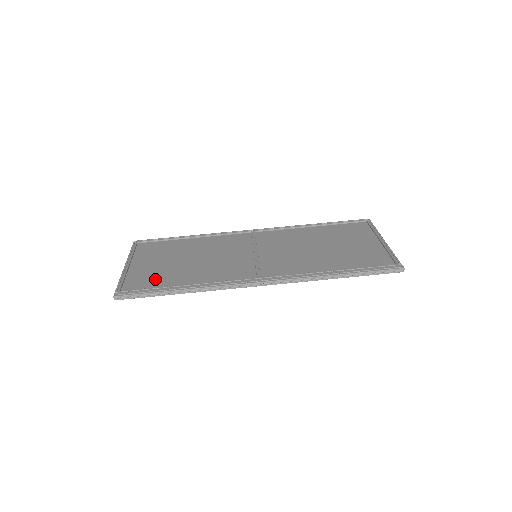
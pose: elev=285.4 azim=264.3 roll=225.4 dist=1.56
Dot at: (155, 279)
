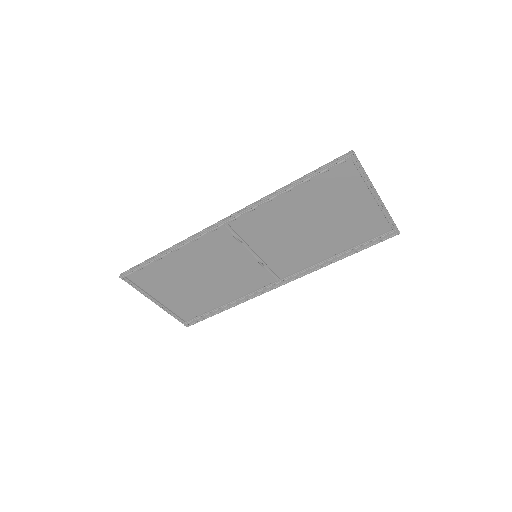
Dot at: (196, 305)
